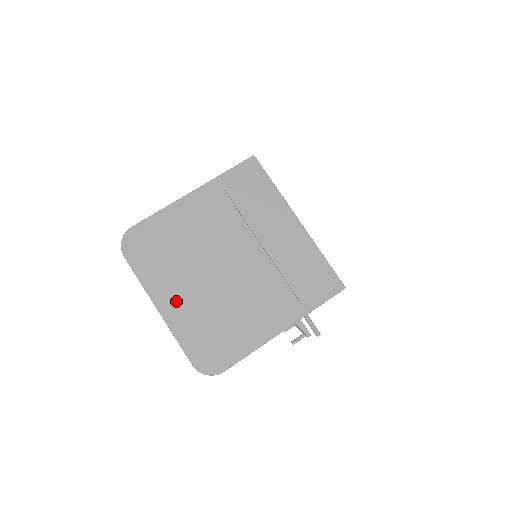
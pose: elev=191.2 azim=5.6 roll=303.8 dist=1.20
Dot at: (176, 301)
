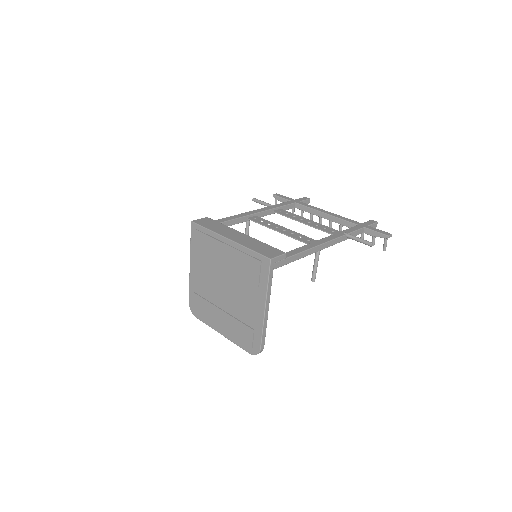
Dot at: (222, 326)
